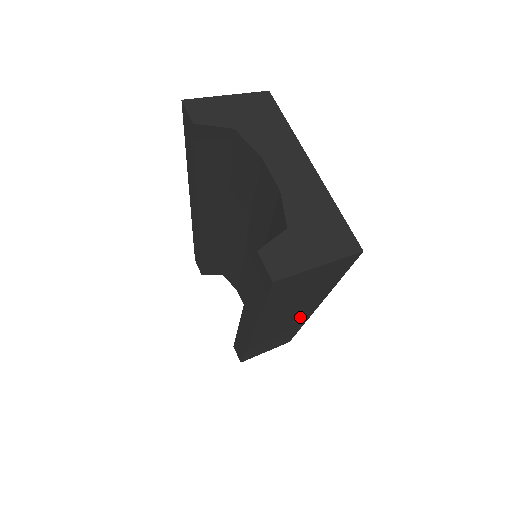
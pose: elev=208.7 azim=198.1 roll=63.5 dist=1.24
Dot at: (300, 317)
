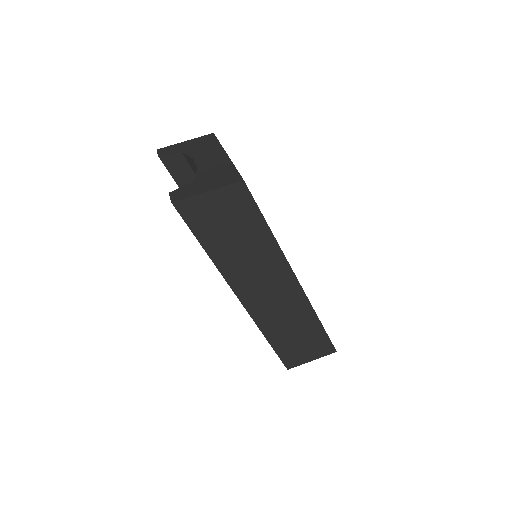
Dot at: (286, 287)
